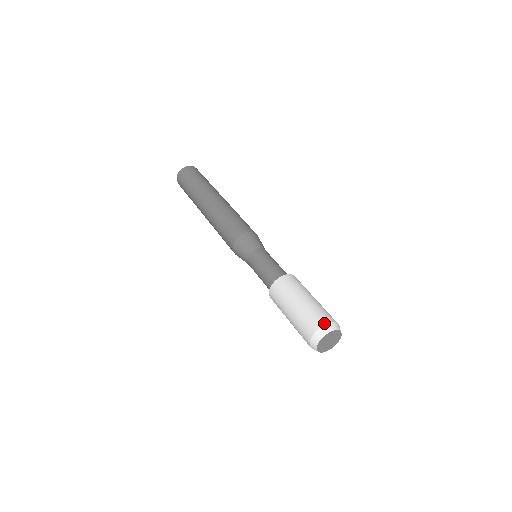
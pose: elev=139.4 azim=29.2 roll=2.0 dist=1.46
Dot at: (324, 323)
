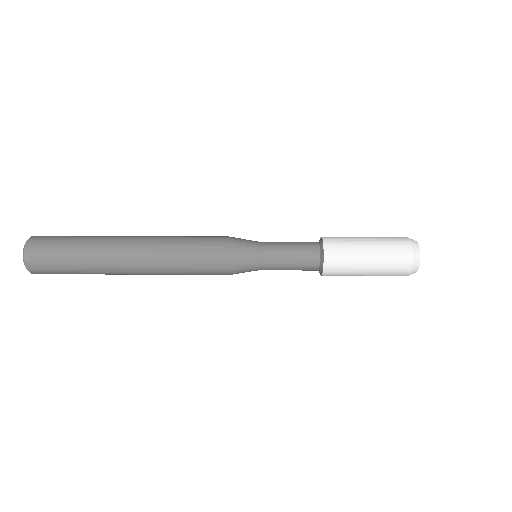
Dot at: occluded
